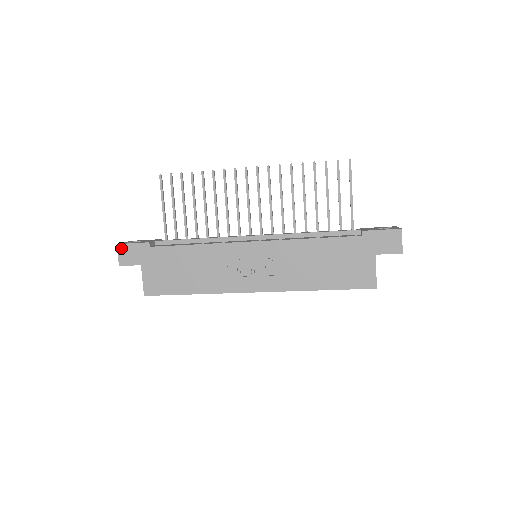
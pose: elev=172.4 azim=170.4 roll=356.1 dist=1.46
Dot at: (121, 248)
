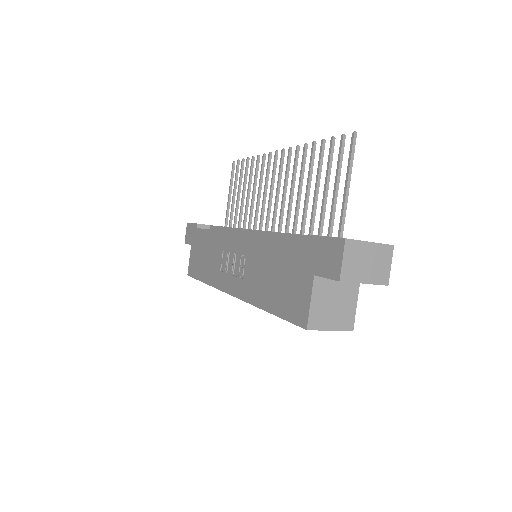
Dot at: (188, 227)
